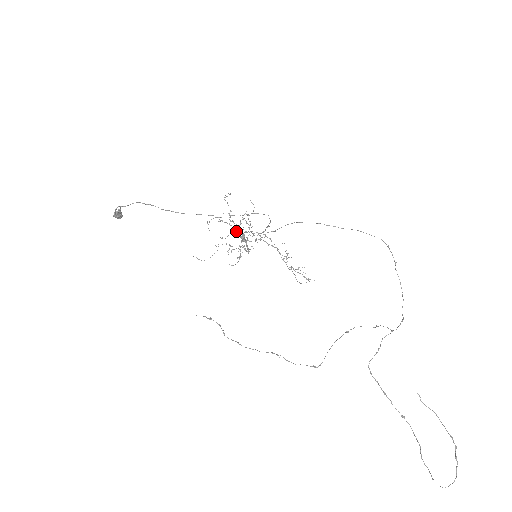
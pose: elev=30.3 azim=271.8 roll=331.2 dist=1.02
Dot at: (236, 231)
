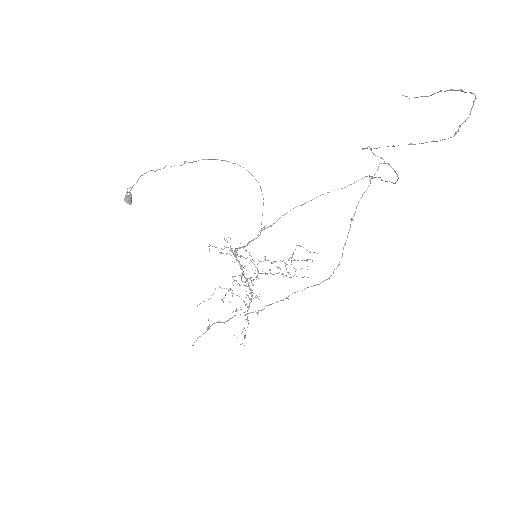
Dot at: occluded
